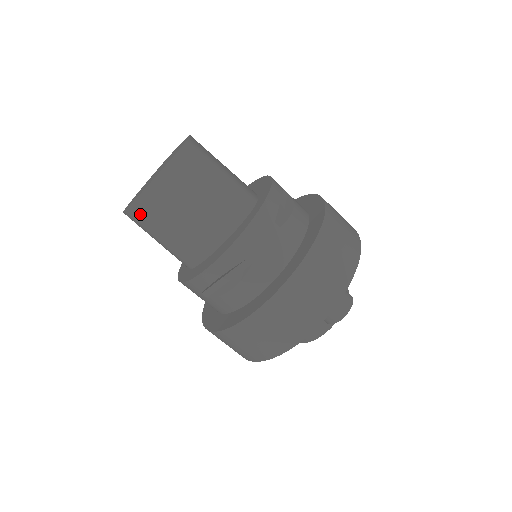
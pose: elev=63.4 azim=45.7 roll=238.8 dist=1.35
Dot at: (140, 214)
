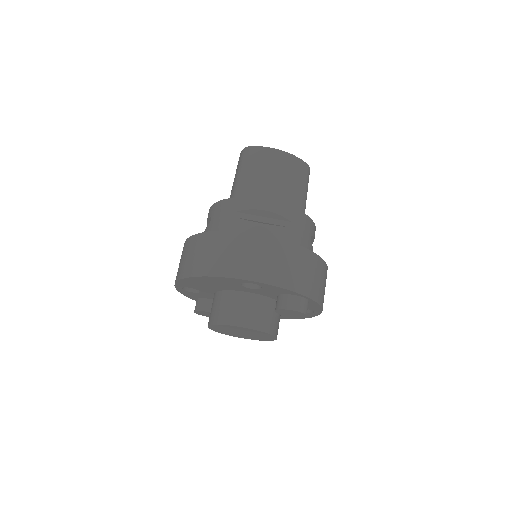
Dot at: (259, 154)
